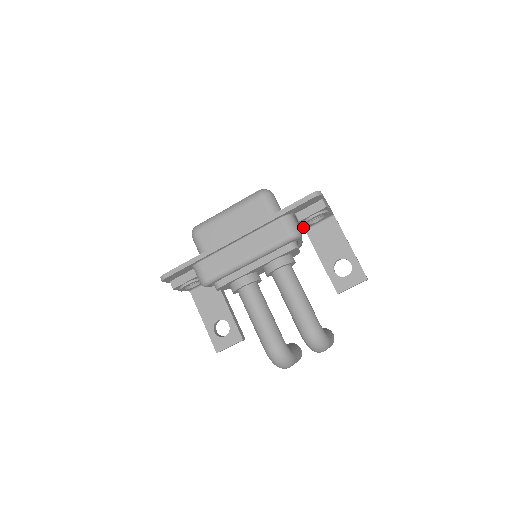
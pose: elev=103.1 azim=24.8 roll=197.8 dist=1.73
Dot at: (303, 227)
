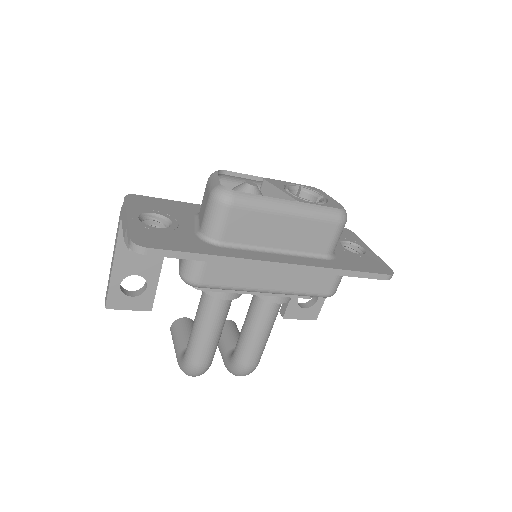
Dot at: occluded
